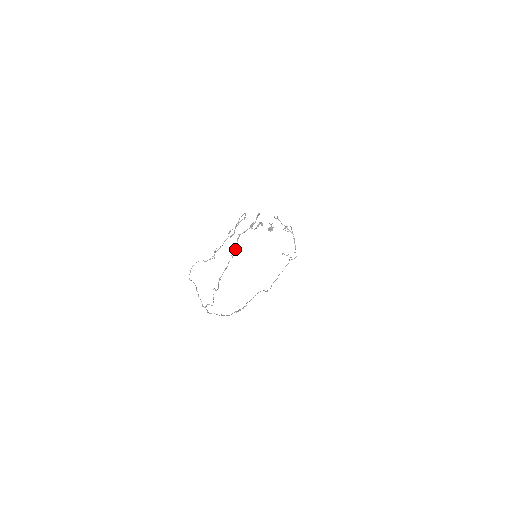
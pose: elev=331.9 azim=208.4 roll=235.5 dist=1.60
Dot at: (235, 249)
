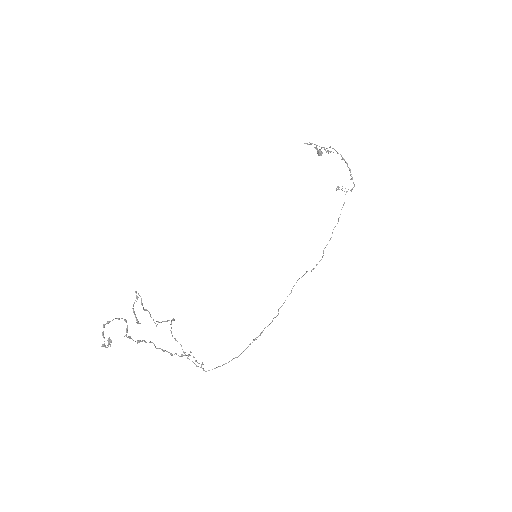
Dot at: (144, 341)
